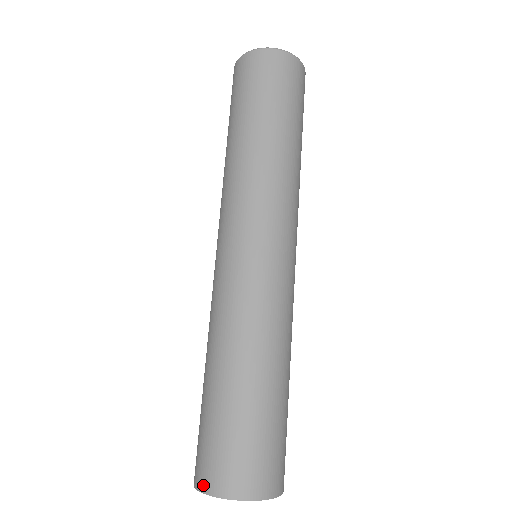
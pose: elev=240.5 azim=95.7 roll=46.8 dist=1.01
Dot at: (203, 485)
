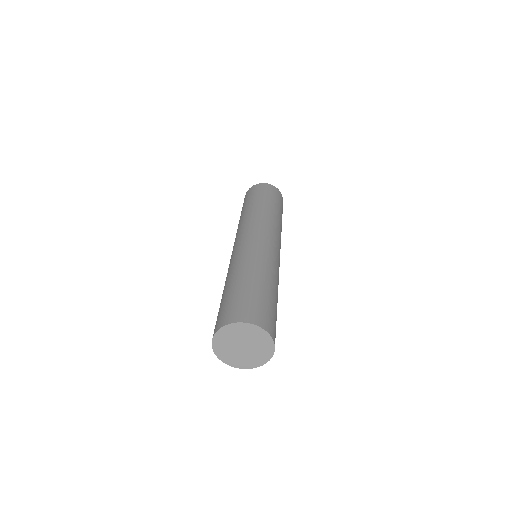
Dot at: (237, 319)
